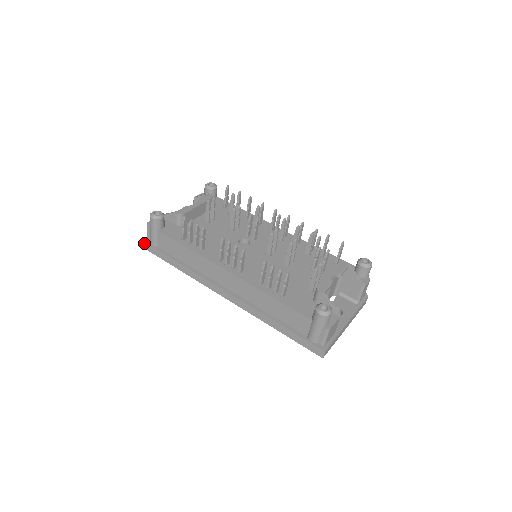
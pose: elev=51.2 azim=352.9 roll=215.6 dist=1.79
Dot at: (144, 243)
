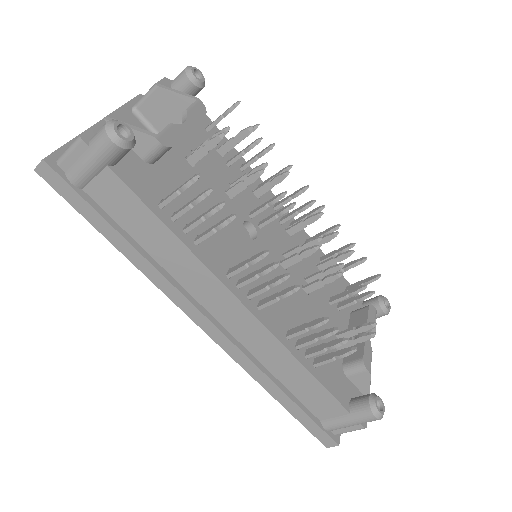
Dot at: (48, 169)
